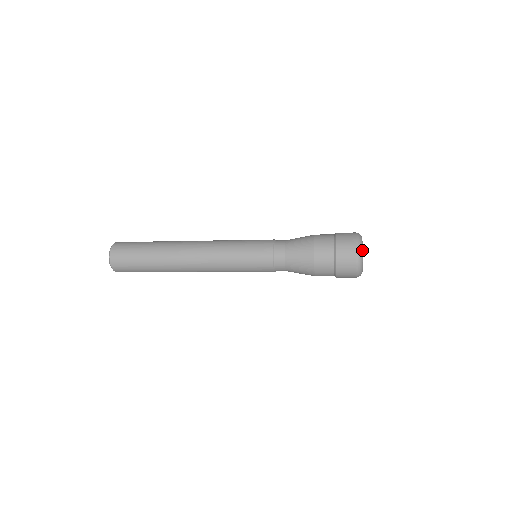
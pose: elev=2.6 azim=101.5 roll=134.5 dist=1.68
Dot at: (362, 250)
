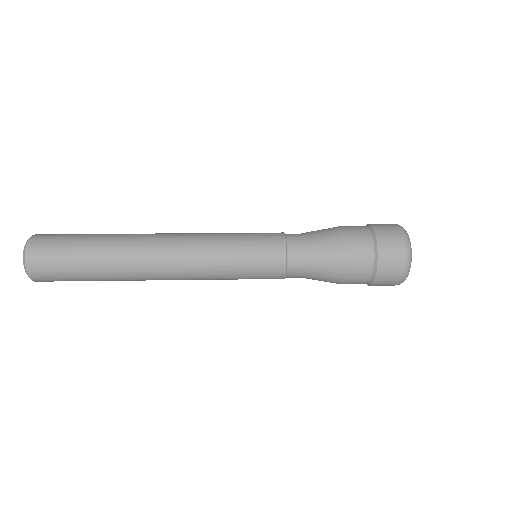
Dot at: (411, 248)
